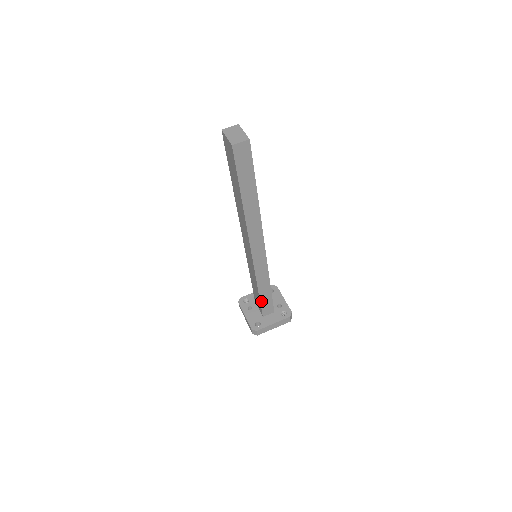
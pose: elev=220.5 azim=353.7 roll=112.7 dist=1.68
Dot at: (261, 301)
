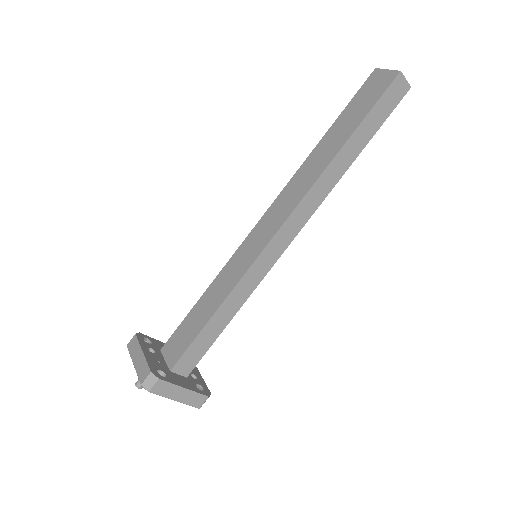
Dot at: (199, 335)
